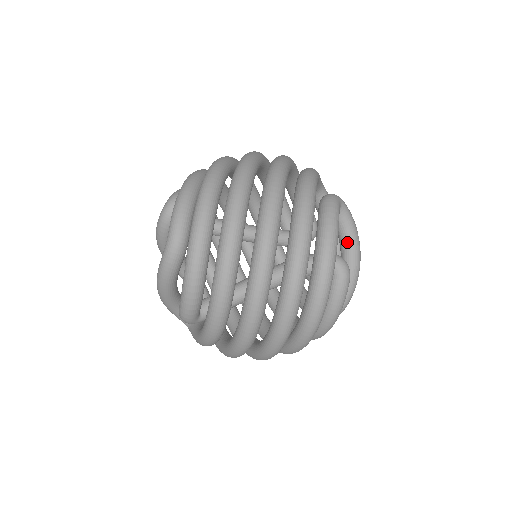
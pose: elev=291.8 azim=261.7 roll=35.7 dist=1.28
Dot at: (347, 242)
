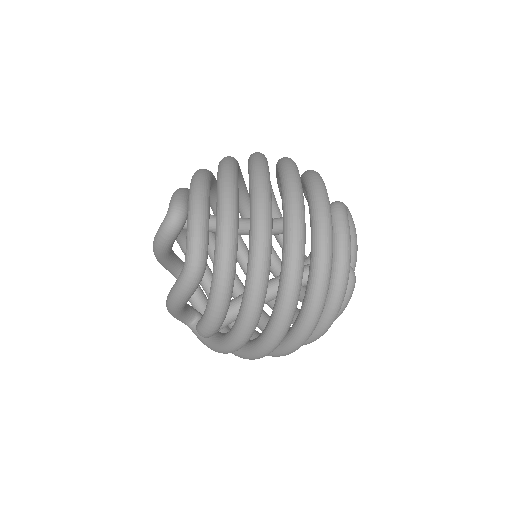
Dot at: occluded
